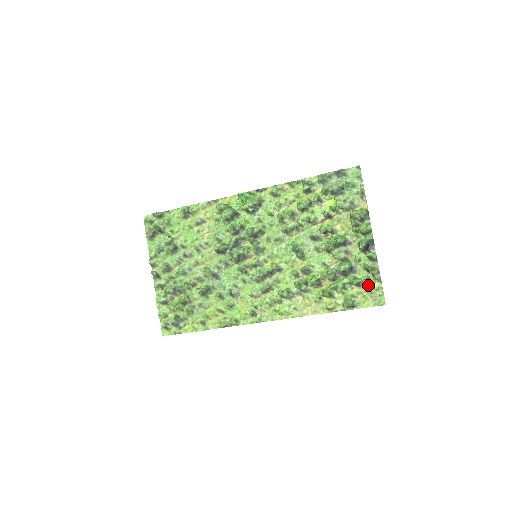
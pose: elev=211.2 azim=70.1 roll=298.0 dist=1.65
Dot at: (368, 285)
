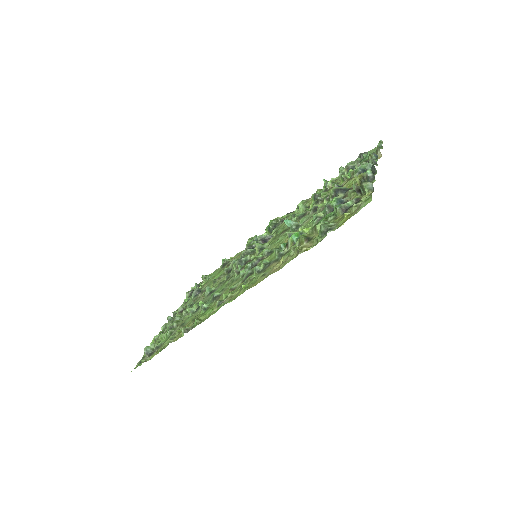
Dot at: occluded
